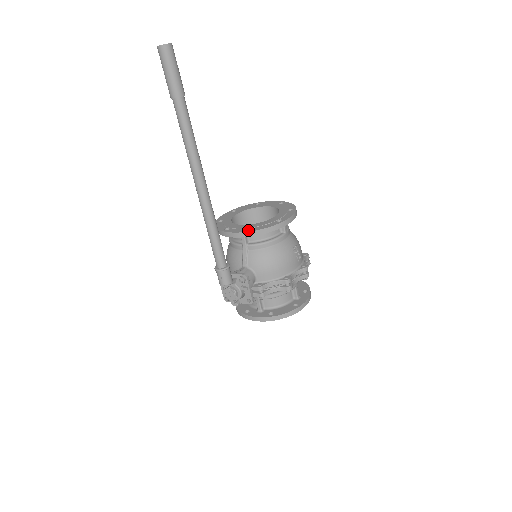
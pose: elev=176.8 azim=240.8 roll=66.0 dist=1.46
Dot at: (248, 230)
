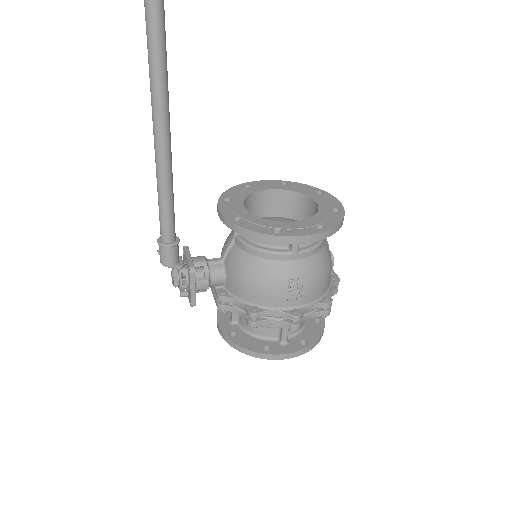
Dot at: (231, 217)
